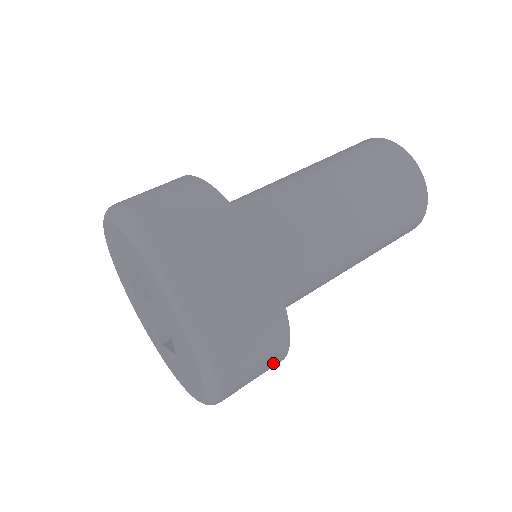
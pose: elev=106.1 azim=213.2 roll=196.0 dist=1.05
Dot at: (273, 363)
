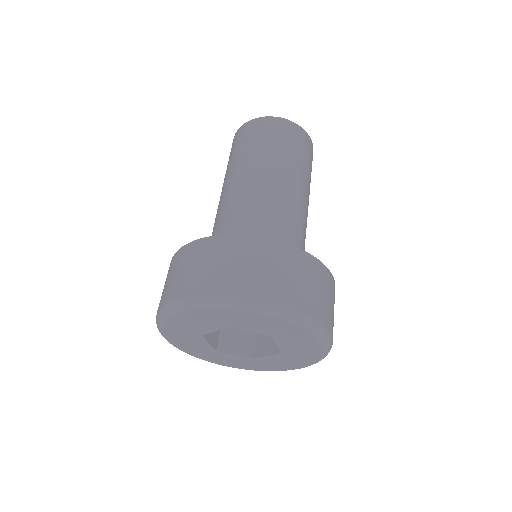
Dot at: occluded
